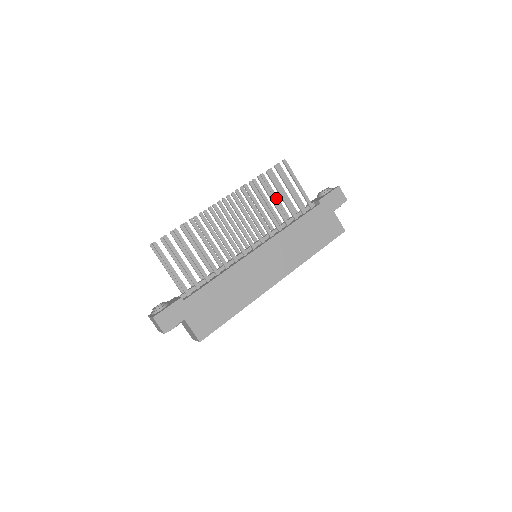
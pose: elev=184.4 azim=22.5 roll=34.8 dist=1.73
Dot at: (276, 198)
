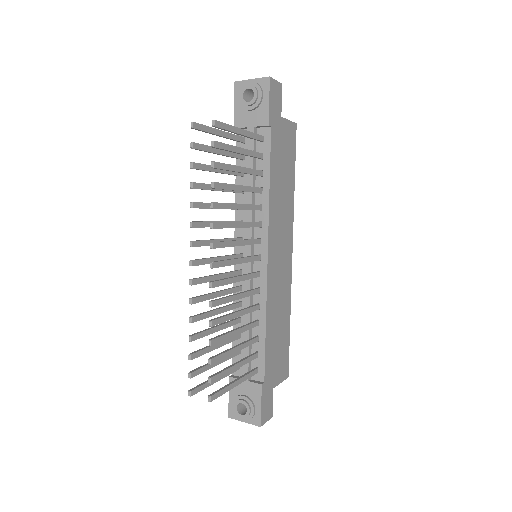
Dot at: (221, 171)
